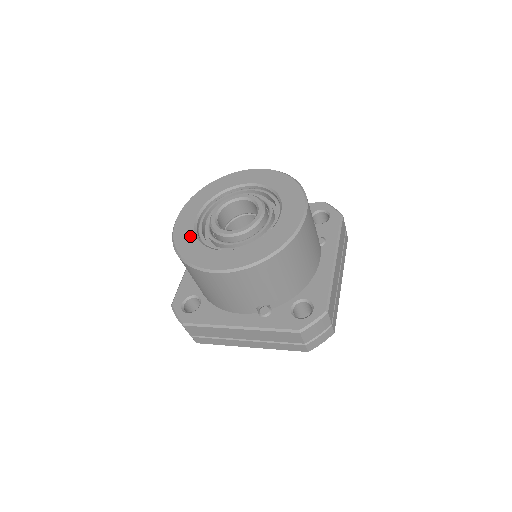
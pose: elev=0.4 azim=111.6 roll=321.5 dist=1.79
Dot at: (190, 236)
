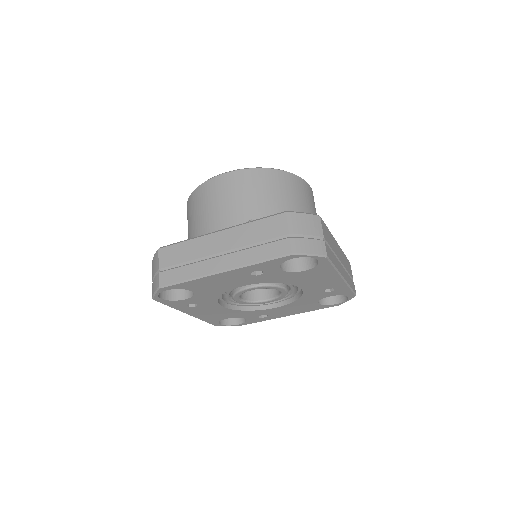
Dot at: occluded
